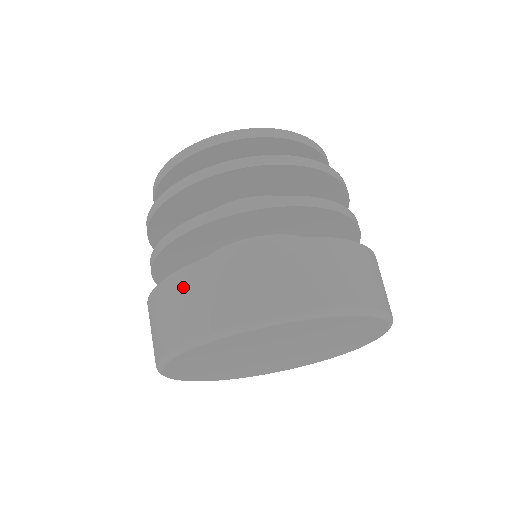
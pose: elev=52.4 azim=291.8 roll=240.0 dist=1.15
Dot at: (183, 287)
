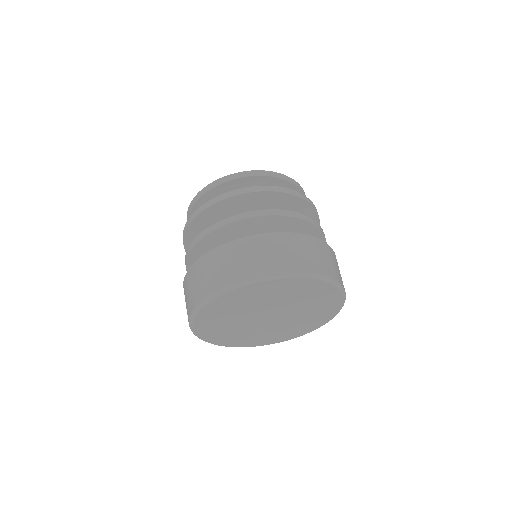
Dot at: (208, 264)
